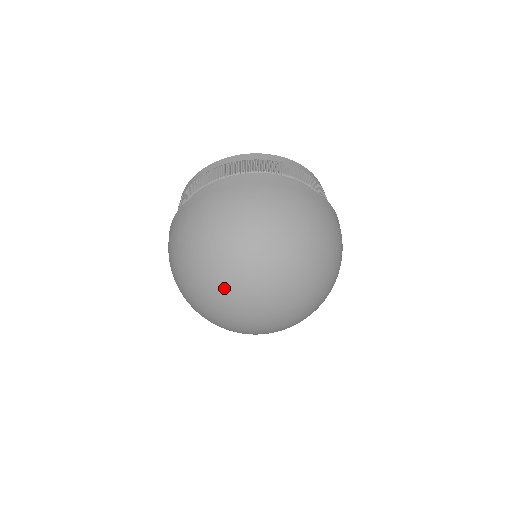
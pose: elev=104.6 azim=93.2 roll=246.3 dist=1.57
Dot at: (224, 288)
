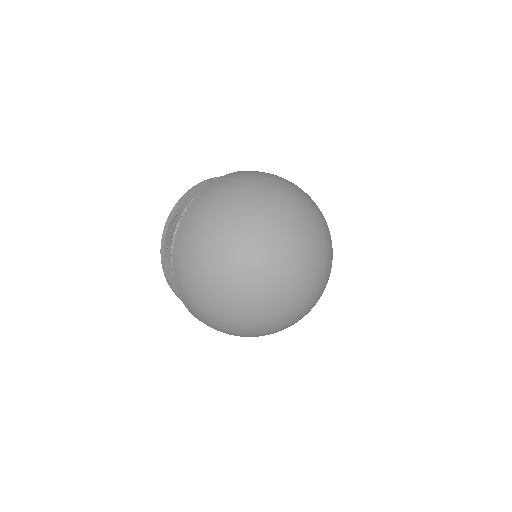
Dot at: (265, 243)
